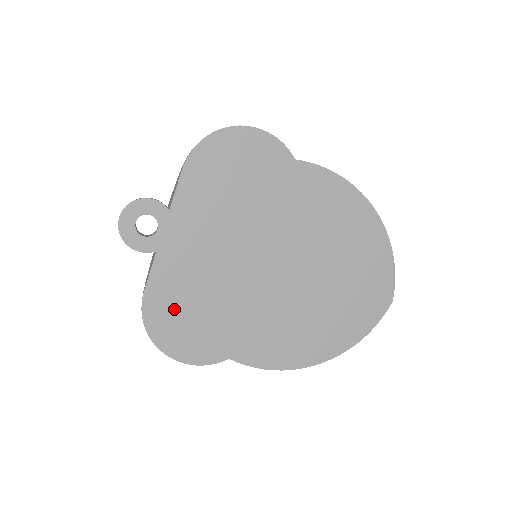
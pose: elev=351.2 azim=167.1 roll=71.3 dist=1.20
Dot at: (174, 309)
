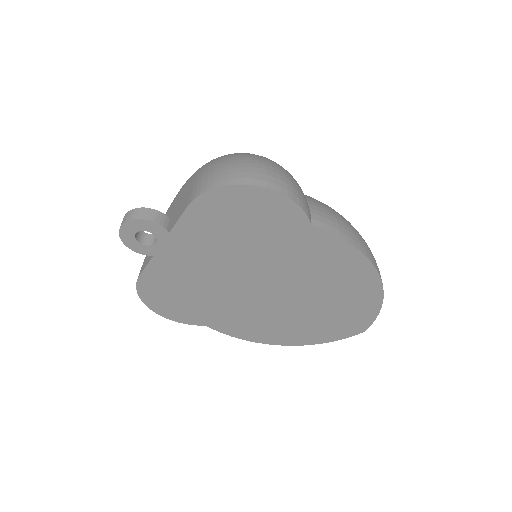
Dot at: (164, 291)
